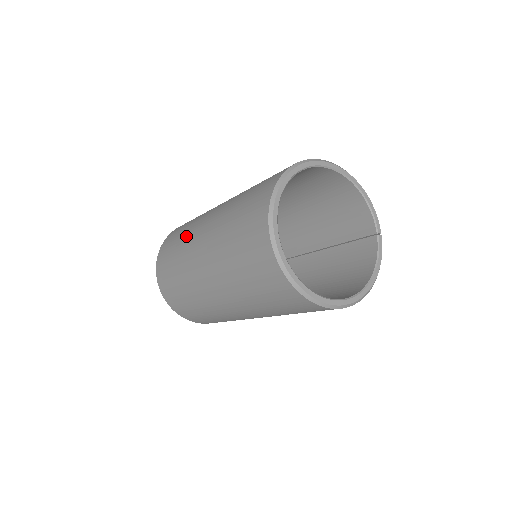
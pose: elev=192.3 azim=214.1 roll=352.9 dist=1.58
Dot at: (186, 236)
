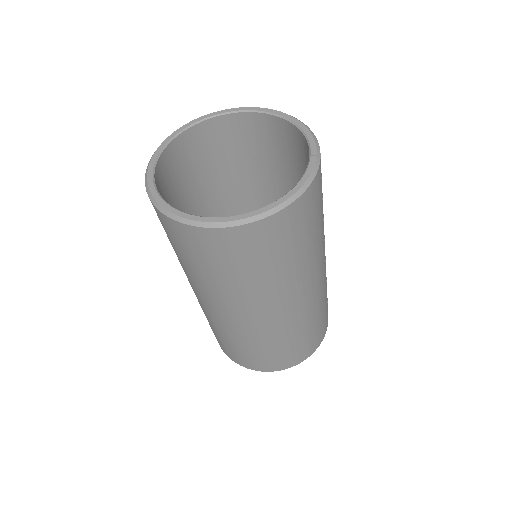
Dot at: occluded
